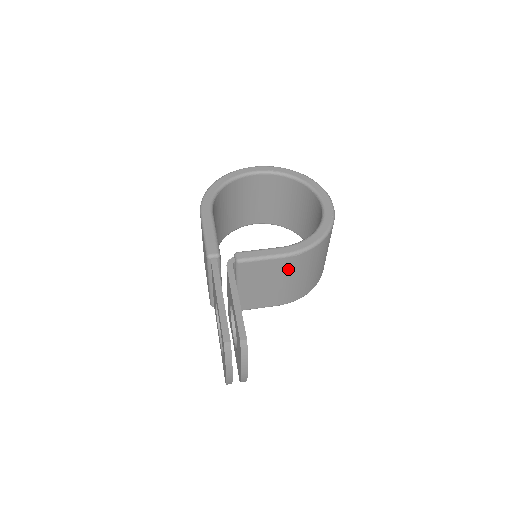
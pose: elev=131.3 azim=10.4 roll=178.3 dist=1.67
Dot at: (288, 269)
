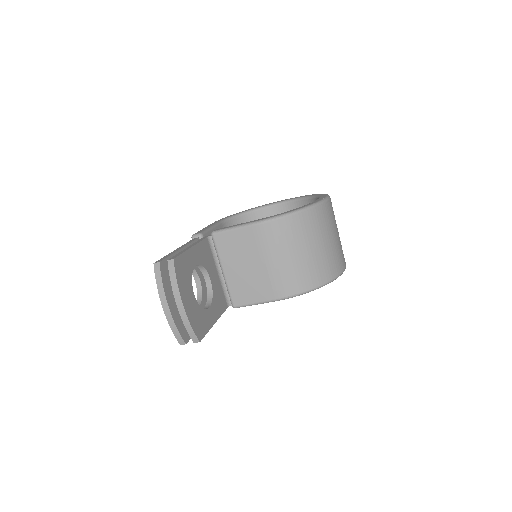
Dot at: (264, 242)
